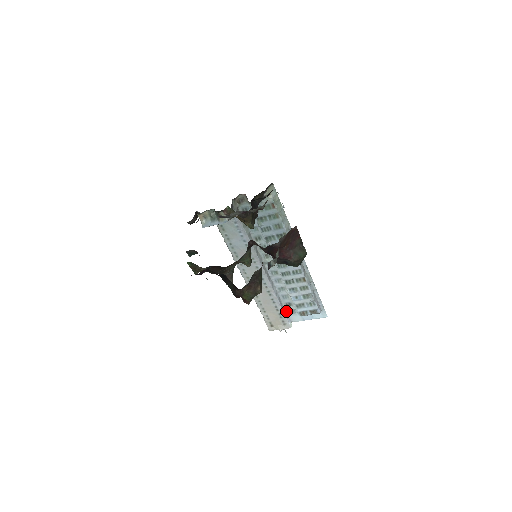
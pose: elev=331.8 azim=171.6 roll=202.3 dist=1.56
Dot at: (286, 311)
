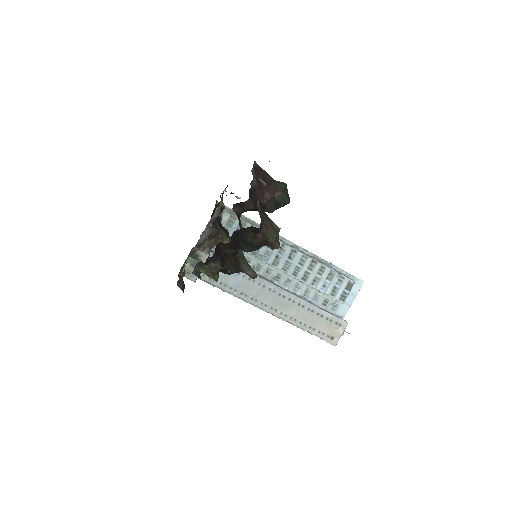
Dot at: (329, 312)
